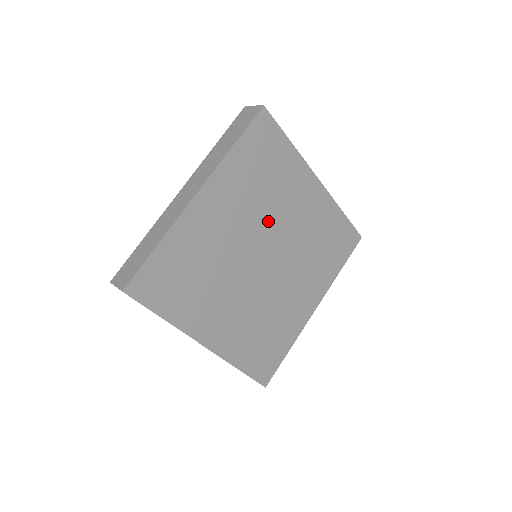
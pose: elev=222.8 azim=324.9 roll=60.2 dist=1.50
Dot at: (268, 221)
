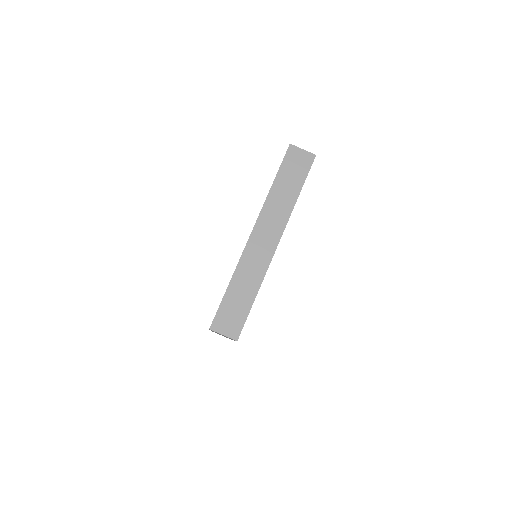
Dot at: occluded
